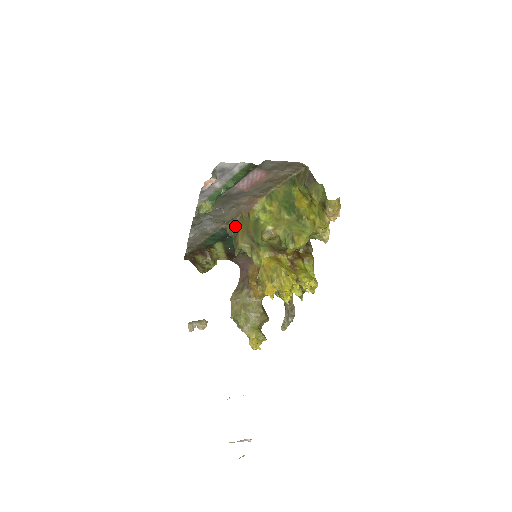
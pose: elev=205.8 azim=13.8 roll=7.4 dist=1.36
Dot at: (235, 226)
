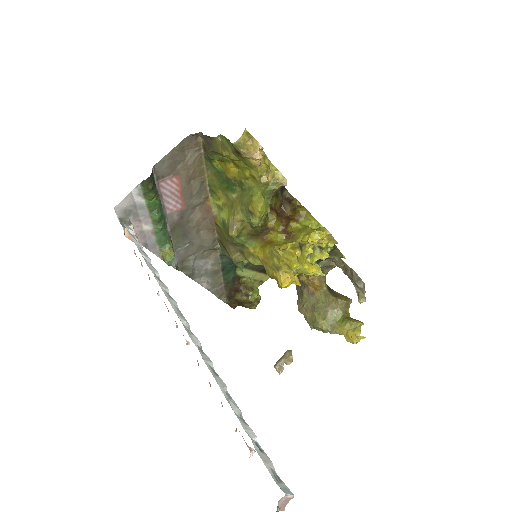
Dot at: (222, 245)
